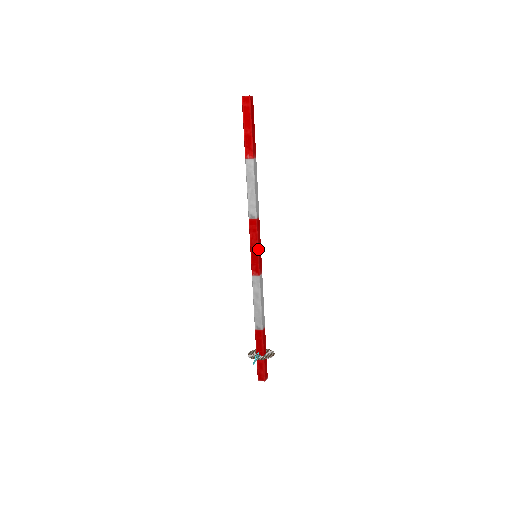
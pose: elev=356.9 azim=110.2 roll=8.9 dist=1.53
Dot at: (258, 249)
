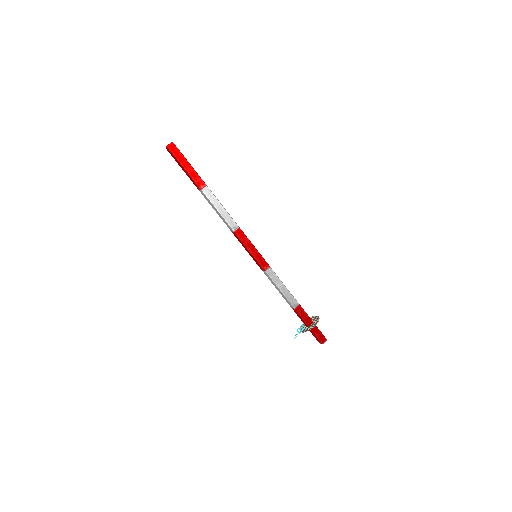
Dot at: (251, 253)
